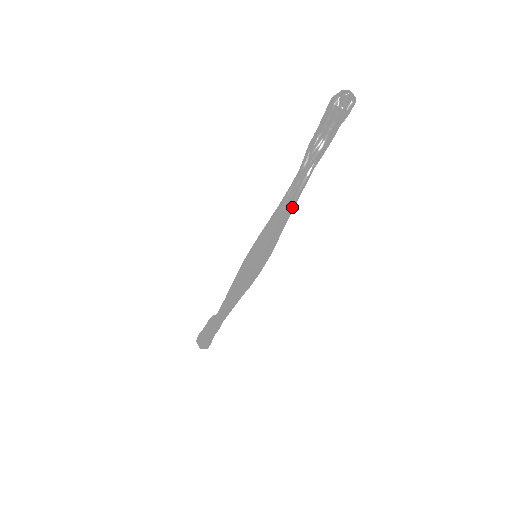
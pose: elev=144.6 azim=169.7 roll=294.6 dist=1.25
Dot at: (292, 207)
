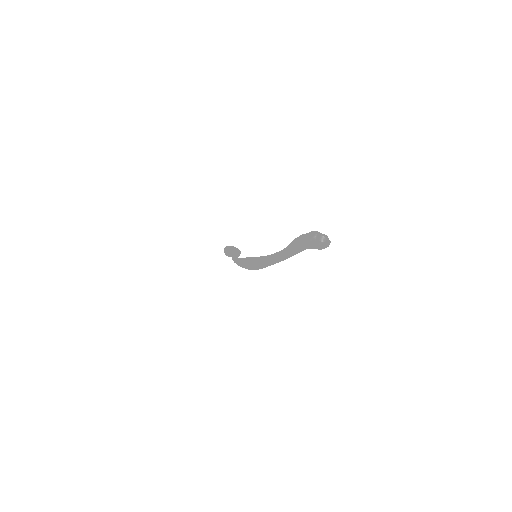
Dot at: (274, 263)
